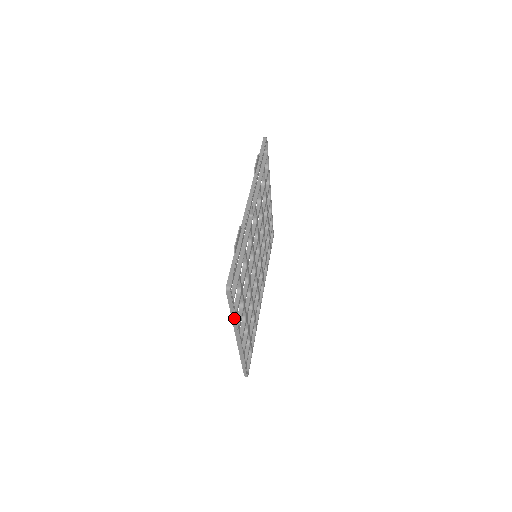
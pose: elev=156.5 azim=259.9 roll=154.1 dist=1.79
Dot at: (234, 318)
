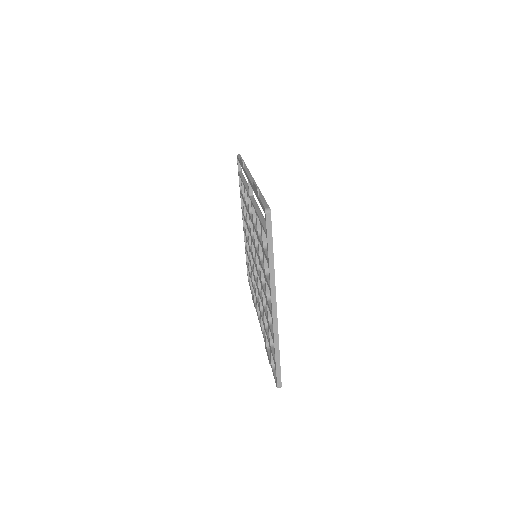
Dot at: (272, 265)
